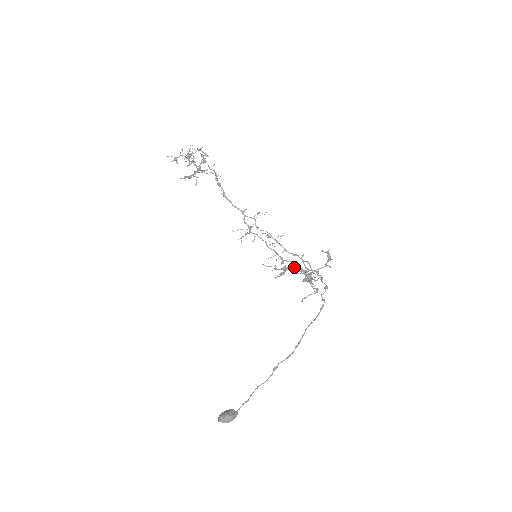
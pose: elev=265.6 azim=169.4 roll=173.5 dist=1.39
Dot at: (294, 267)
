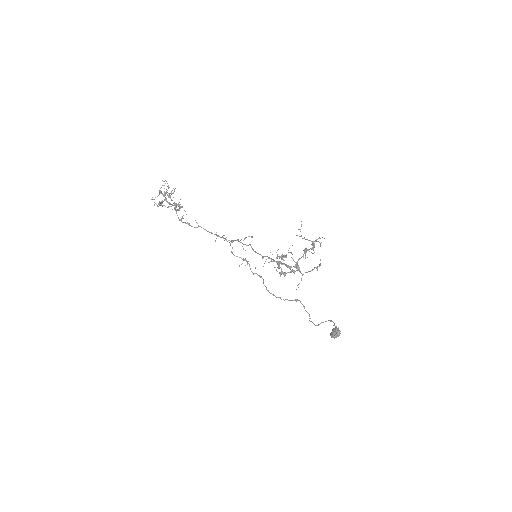
Dot at: occluded
